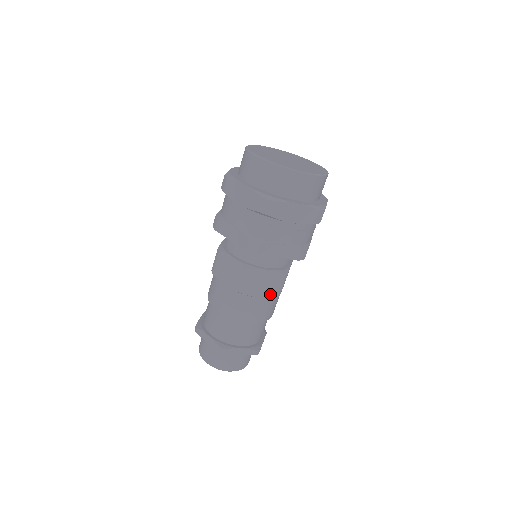
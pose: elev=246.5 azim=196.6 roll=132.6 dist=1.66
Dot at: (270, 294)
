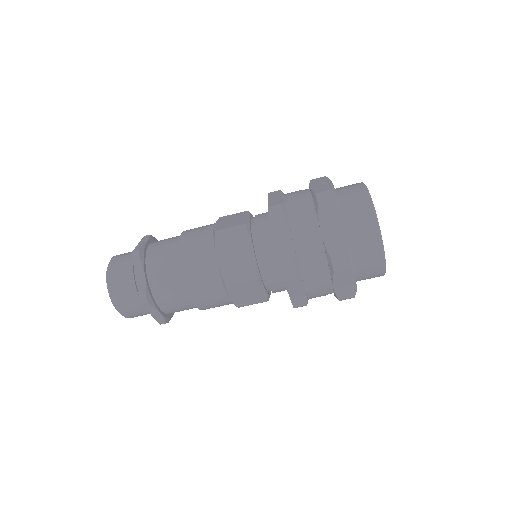
Dot at: (225, 270)
